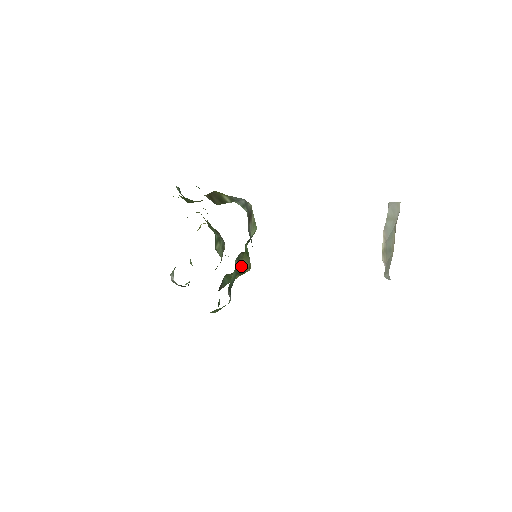
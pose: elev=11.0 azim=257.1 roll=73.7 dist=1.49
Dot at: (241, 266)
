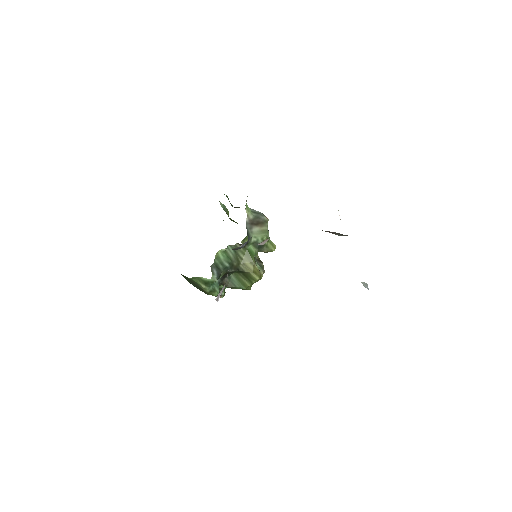
Dot at: (243, 263)
